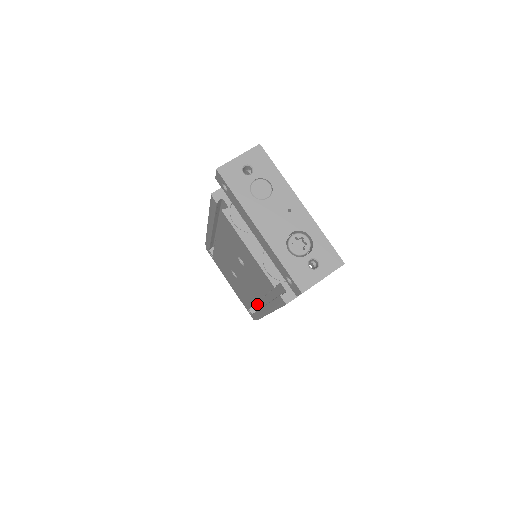
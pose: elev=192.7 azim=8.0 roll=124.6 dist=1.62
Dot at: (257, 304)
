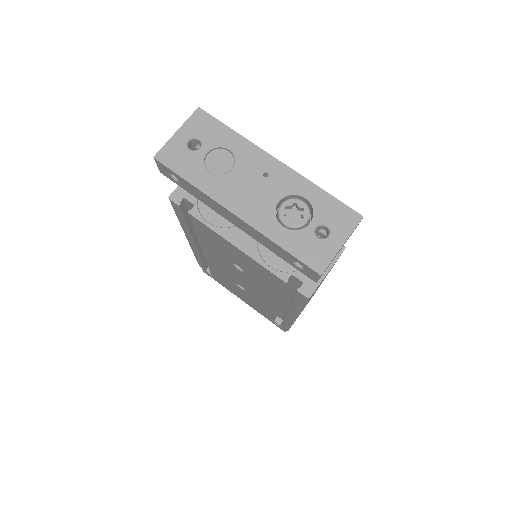
Dot at: (280, 312)
